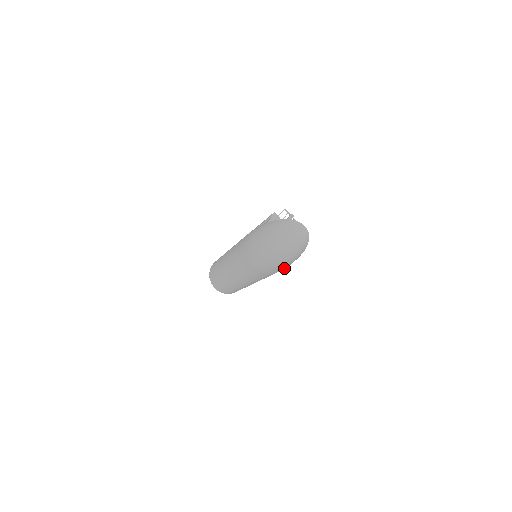
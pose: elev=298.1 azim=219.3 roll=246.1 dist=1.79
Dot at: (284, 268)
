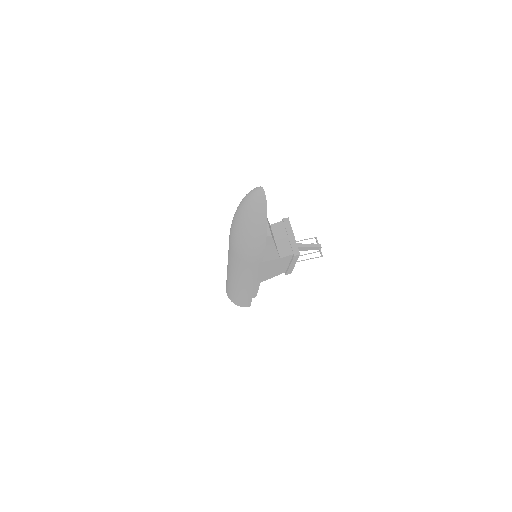
Dot at: (254, 256)
